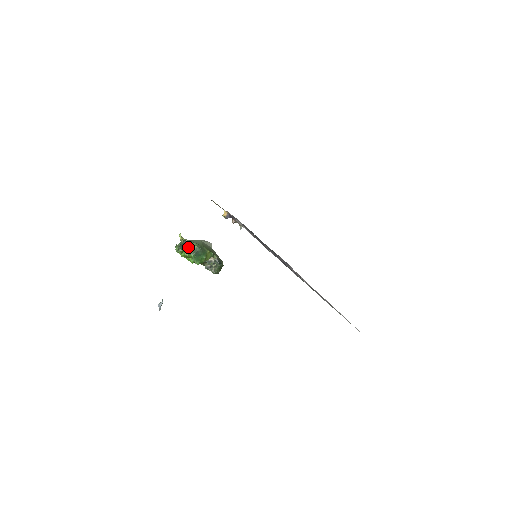
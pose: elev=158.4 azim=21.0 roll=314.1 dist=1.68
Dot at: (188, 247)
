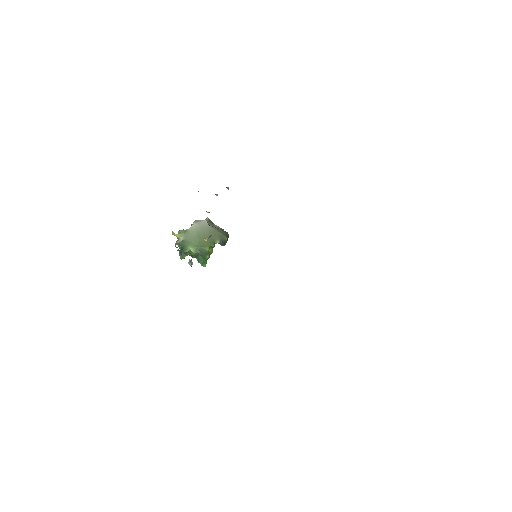
Dot at: (188, 253)
